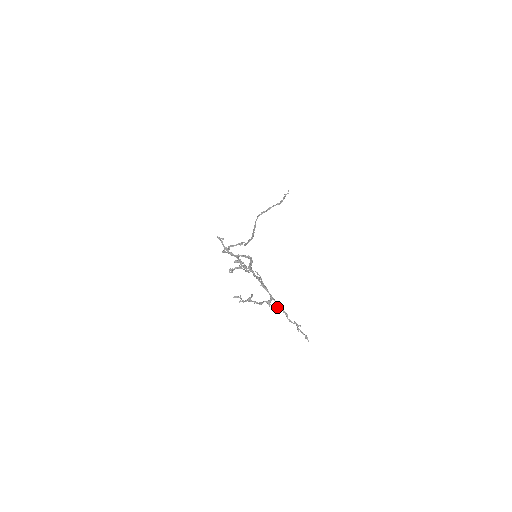
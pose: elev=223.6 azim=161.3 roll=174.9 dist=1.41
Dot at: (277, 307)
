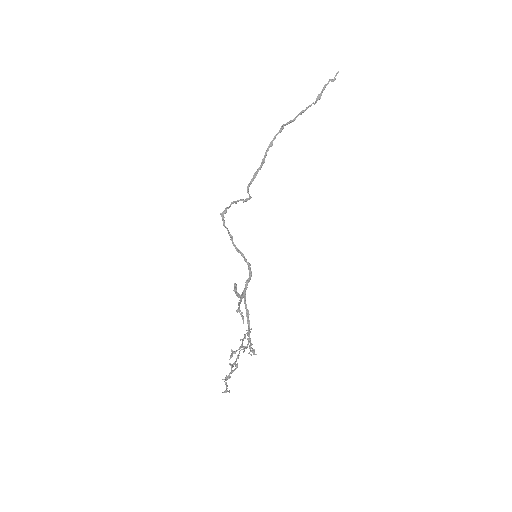
Dot at: (249, 352)
